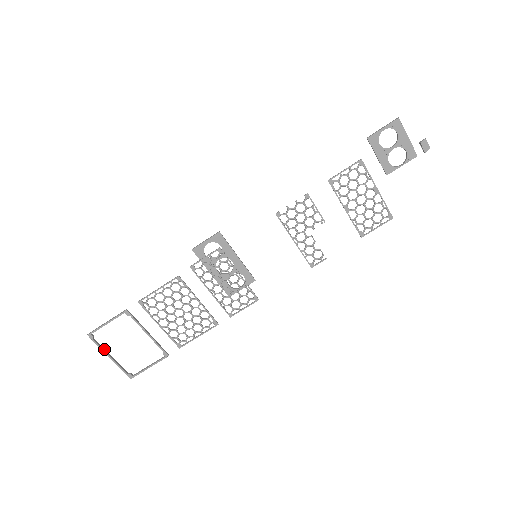
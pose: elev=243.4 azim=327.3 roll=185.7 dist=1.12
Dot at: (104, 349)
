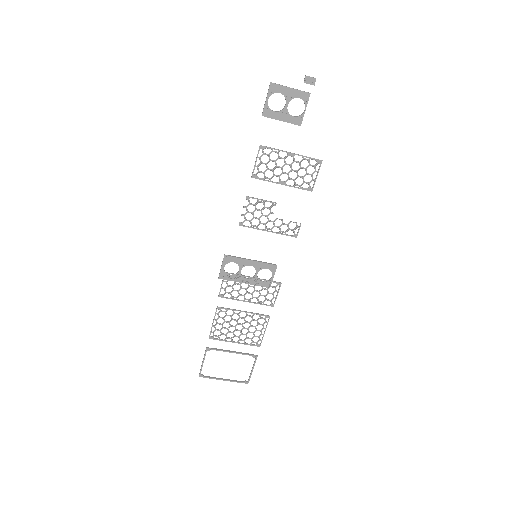
Dot at: (216, 378)
